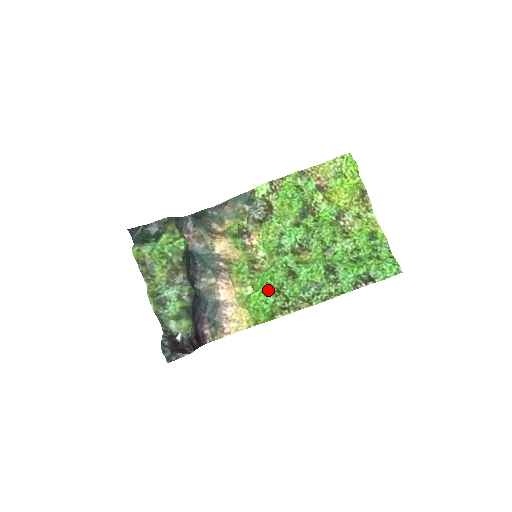
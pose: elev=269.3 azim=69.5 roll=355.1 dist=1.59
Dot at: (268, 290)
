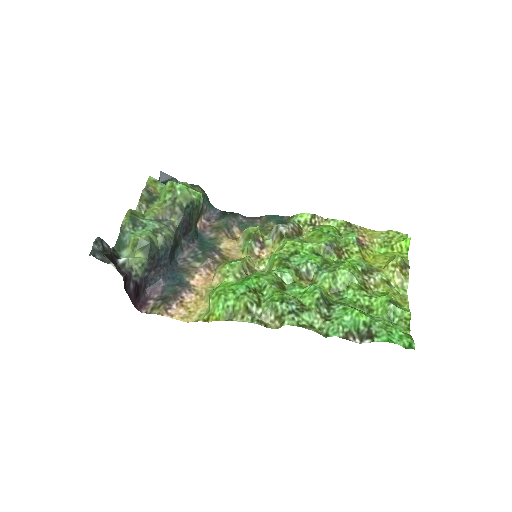
Dot at: (245, 282)
